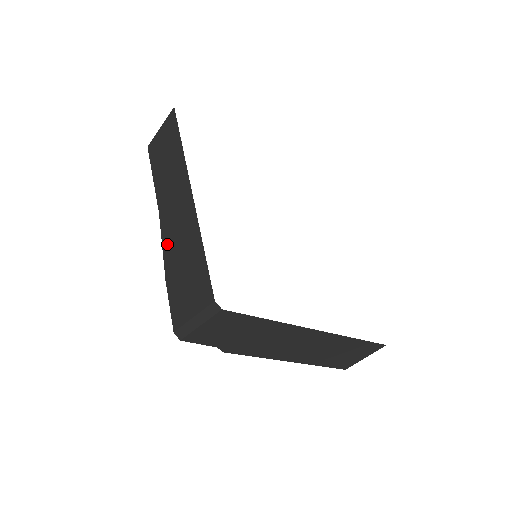
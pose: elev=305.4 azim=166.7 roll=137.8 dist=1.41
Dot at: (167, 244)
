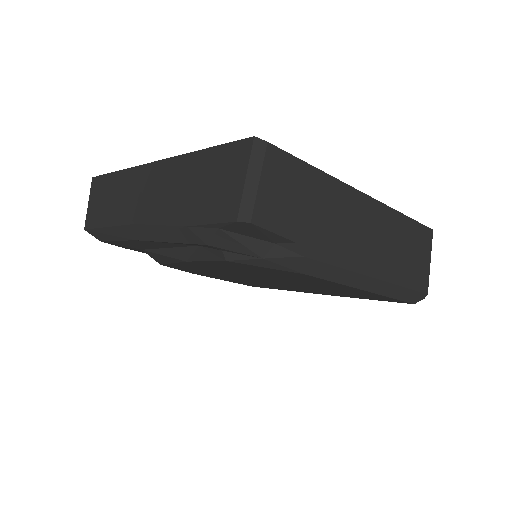
Dot at: (164, 214)
